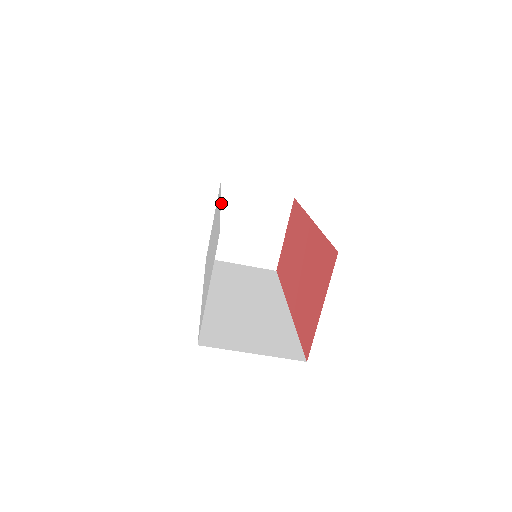
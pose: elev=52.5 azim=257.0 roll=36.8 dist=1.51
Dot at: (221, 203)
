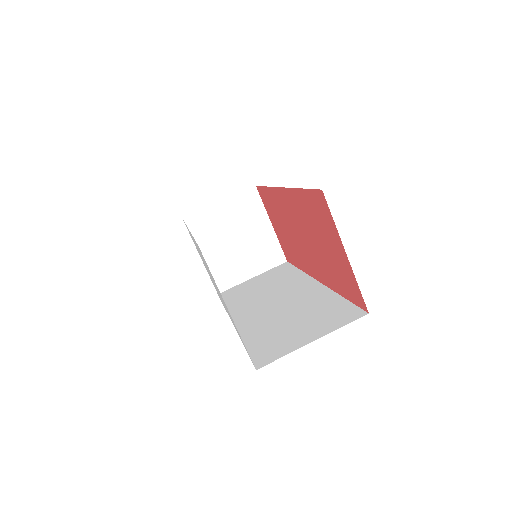
Dot at: (196, 236)
